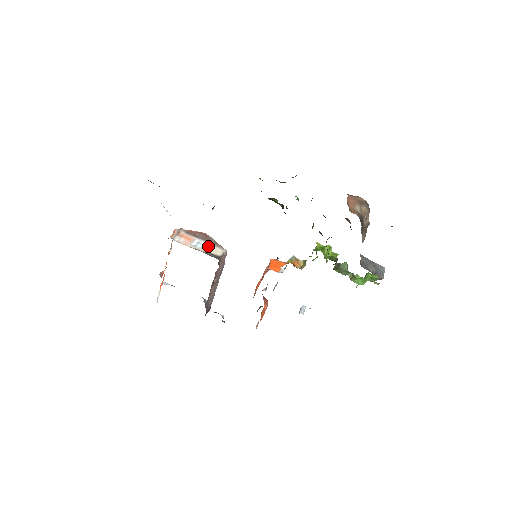
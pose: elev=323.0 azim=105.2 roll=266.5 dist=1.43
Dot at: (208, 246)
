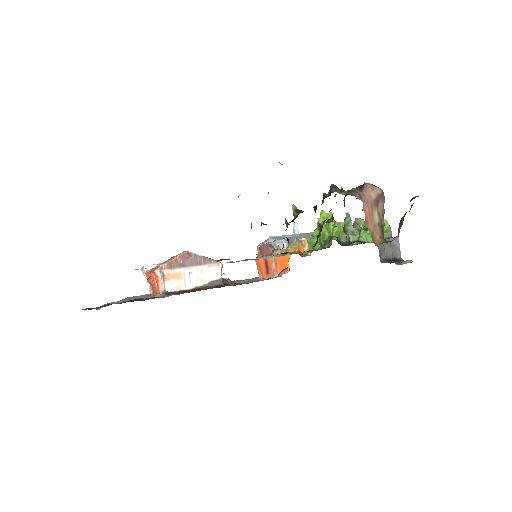
Dot at: (202, 272)
